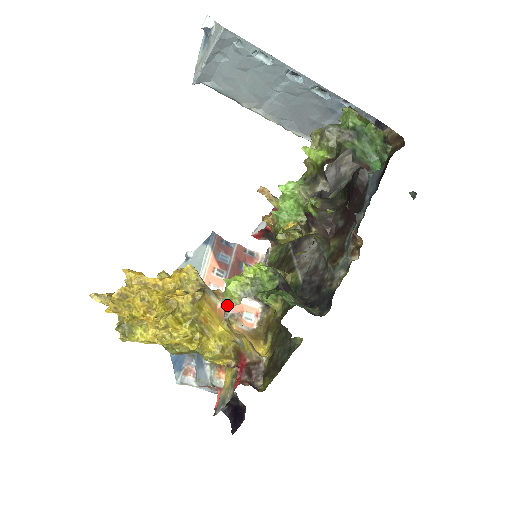
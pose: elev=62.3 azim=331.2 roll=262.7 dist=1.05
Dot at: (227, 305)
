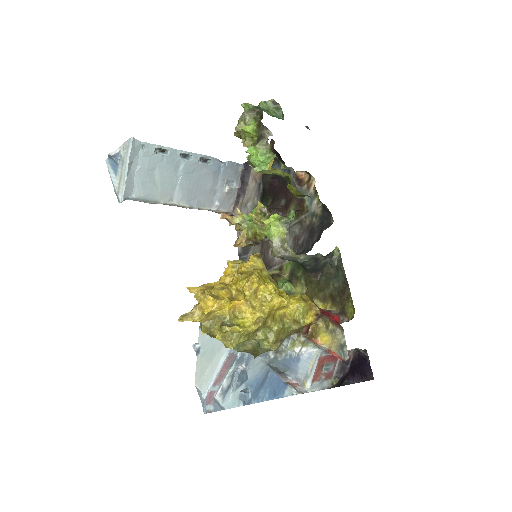
Dot at: (280, 245)
